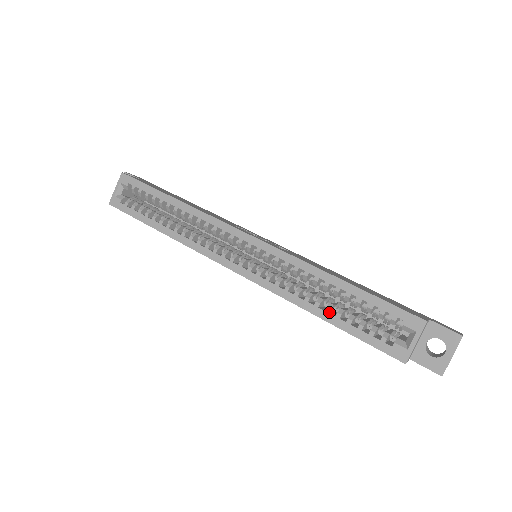
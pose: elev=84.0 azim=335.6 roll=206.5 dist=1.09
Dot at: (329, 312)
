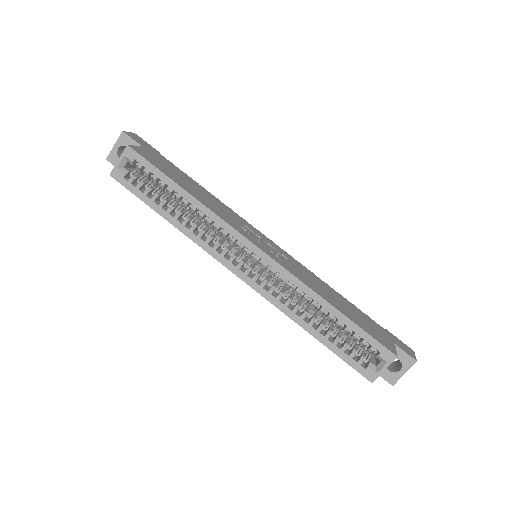
Dot at: (319, 331)
